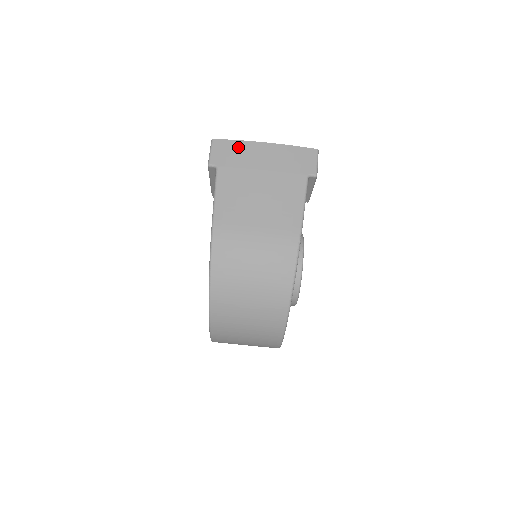
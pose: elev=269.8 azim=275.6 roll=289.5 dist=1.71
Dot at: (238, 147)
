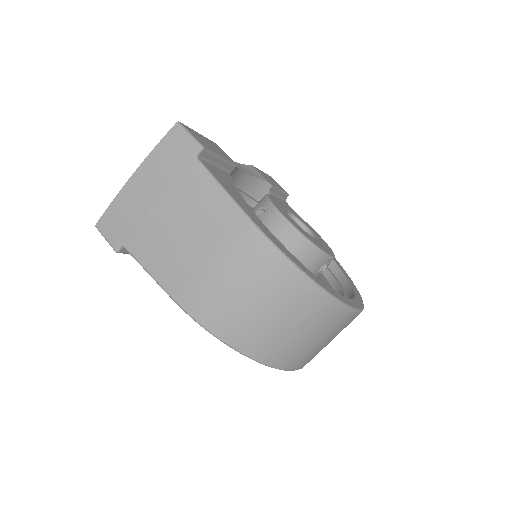
Dot at: (118, 208)
